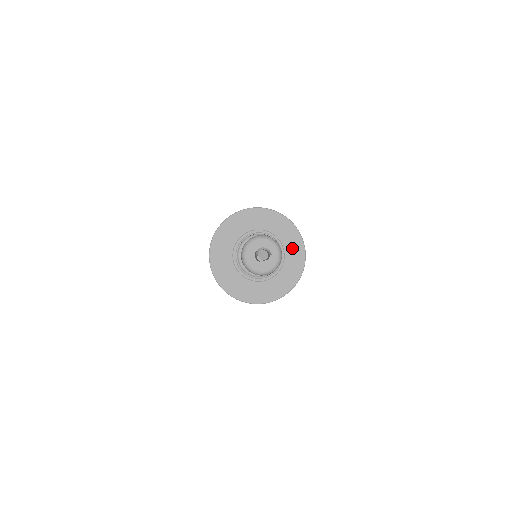
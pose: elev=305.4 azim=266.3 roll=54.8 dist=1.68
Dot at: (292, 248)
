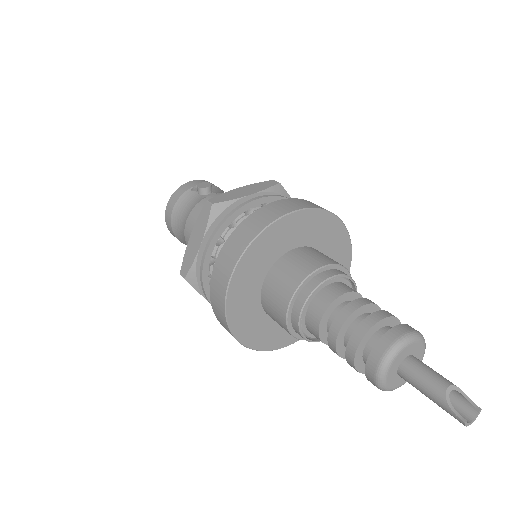
Dot at: (337, 256)
